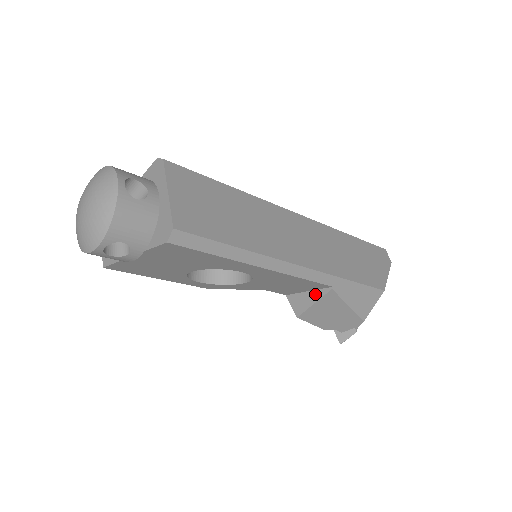
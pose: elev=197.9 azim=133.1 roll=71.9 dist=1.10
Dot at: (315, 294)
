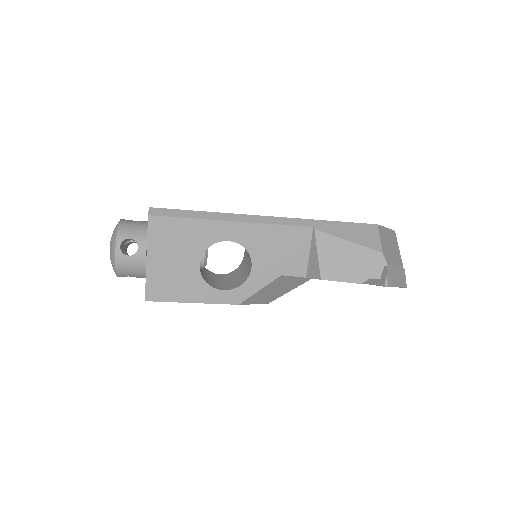
Dot at: (313, 247)
